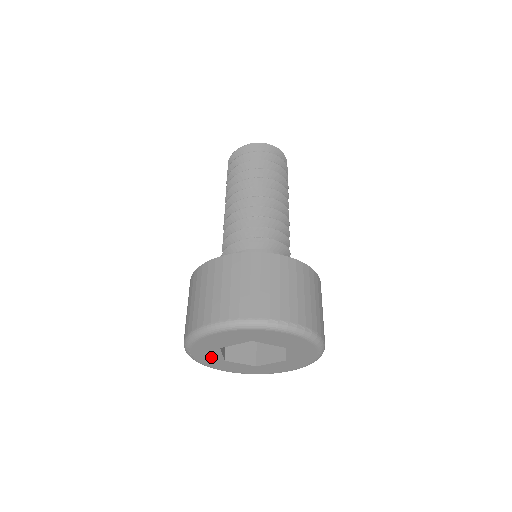
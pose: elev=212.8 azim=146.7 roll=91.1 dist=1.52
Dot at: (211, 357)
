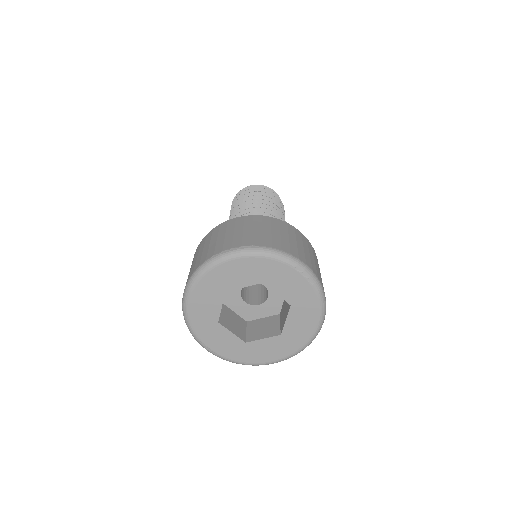
Dot at: (229, 344)
